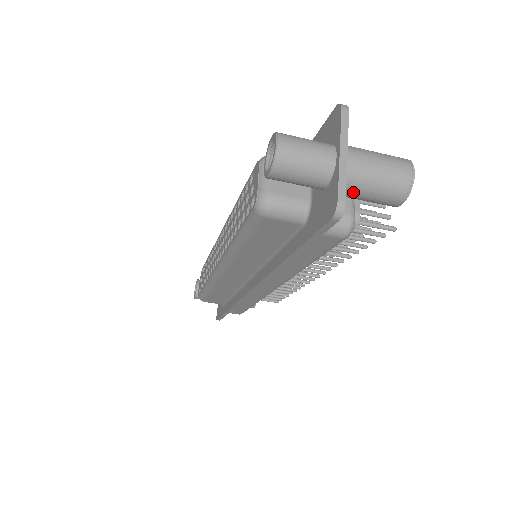
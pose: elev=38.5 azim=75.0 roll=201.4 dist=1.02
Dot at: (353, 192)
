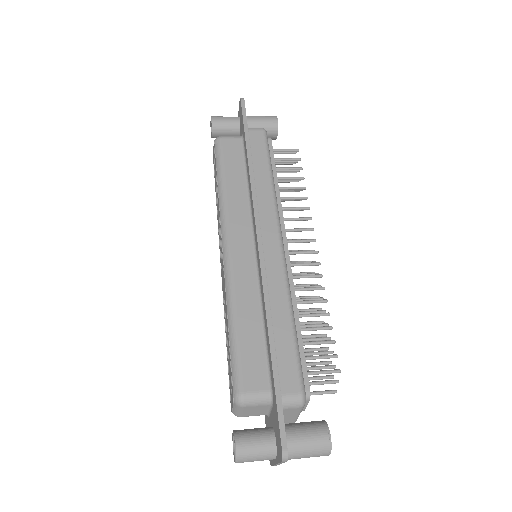
Dot at: occluded
